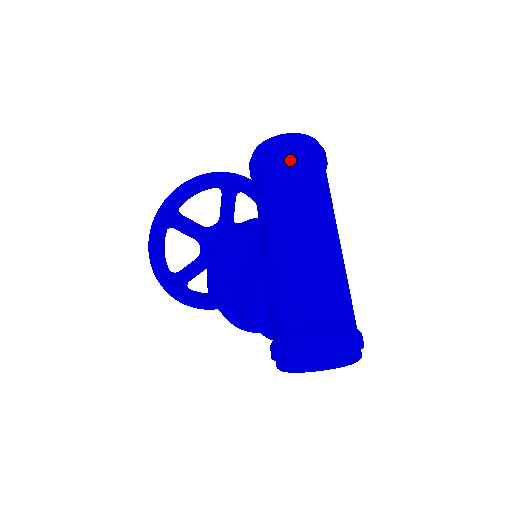
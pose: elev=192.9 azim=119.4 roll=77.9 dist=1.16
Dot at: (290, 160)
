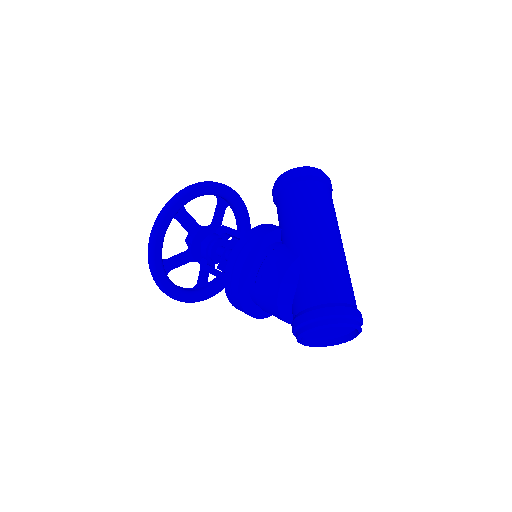
Dot at: (318, 186)
